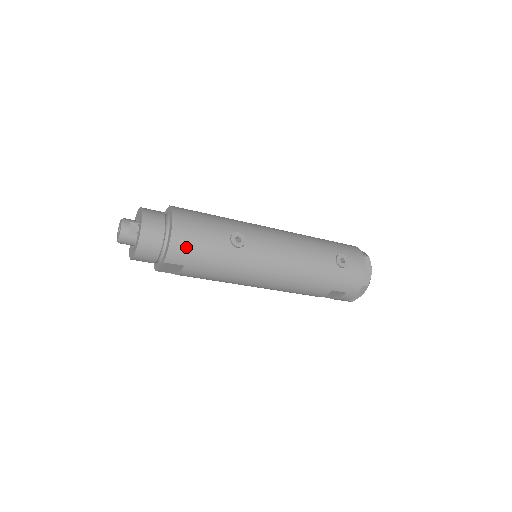
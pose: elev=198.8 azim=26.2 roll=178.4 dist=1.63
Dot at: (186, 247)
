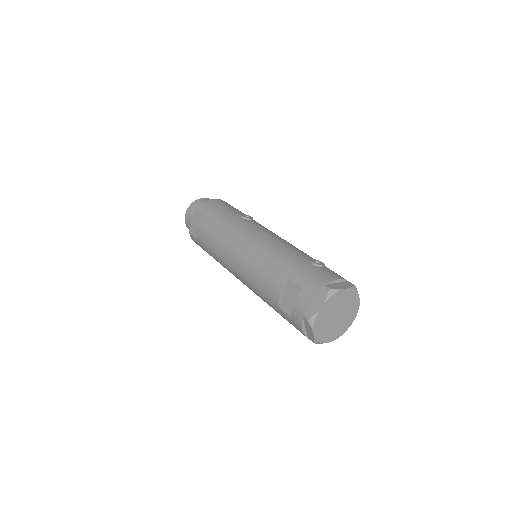
Dot at: (214, 205)
